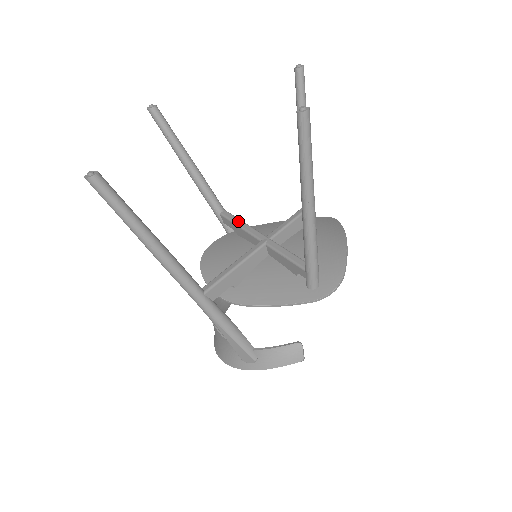
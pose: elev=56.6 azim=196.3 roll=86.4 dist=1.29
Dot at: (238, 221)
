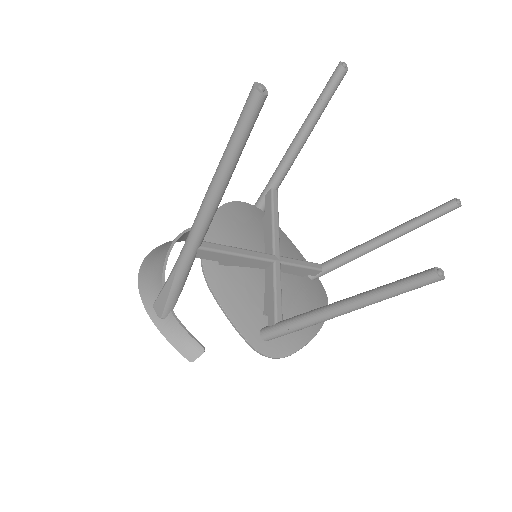
Dot at: (277, 214)
